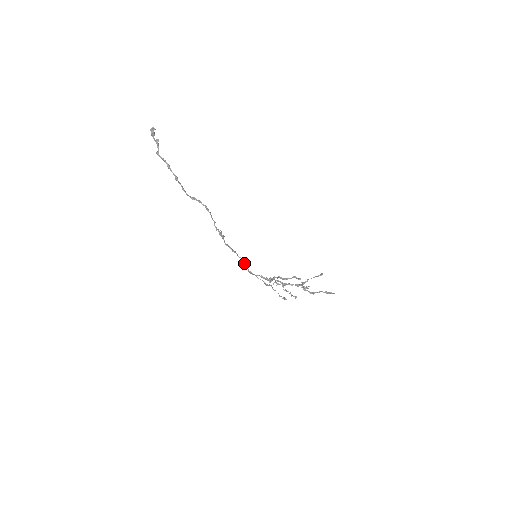
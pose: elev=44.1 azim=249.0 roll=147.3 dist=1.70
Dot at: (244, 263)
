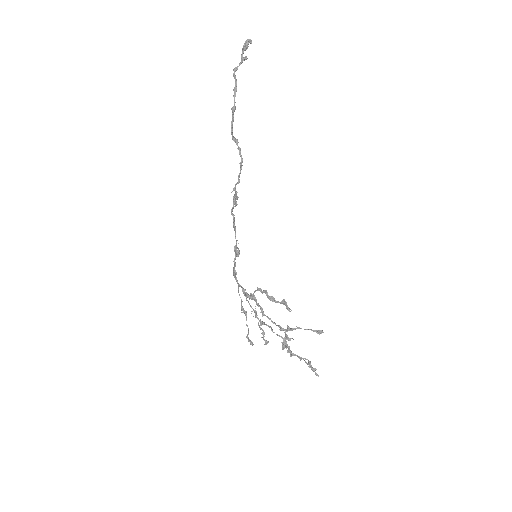
Dot at: (236, 250)
